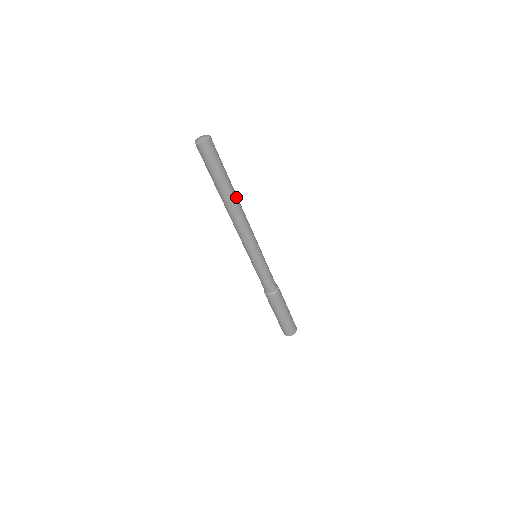
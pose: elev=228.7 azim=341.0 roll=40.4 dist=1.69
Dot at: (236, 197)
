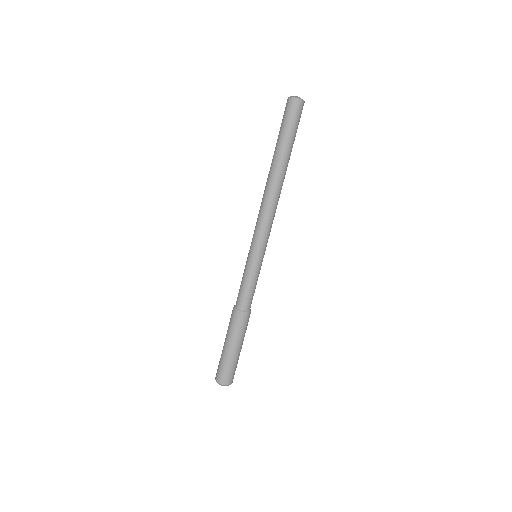
Dot at: (282, 174)
